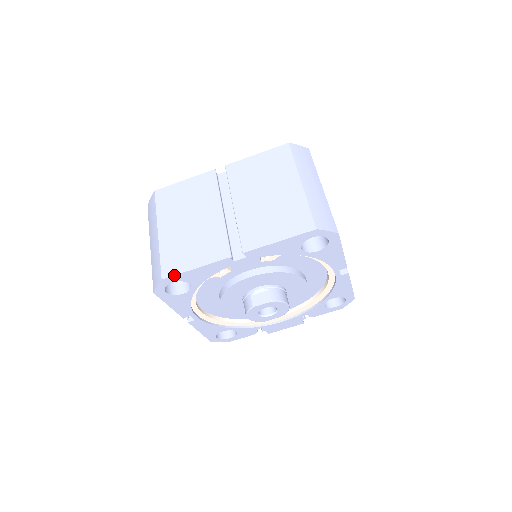
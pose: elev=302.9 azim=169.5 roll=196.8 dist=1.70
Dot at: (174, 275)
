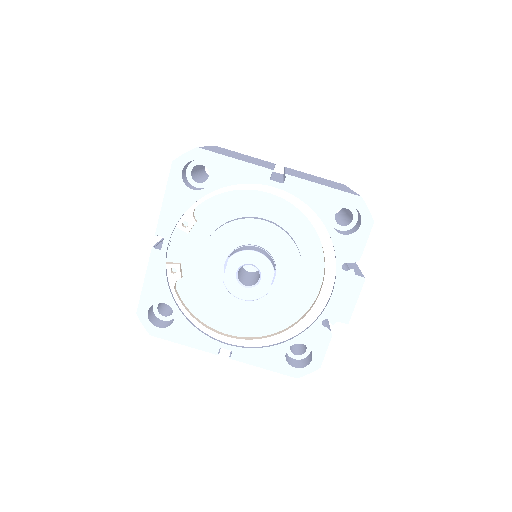
Dot at: (139, 302)
